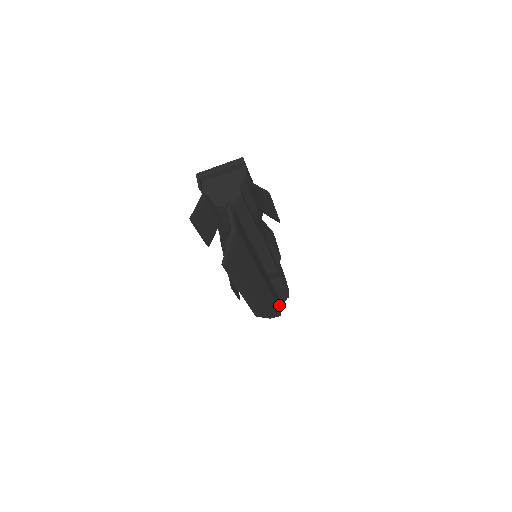
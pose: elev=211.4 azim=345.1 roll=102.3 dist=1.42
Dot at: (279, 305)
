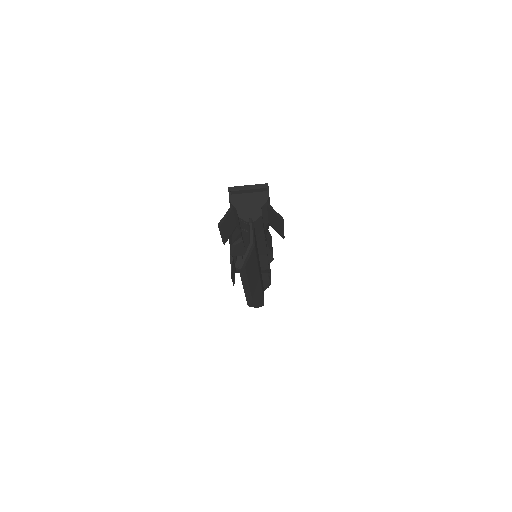
Dot at: occluded
